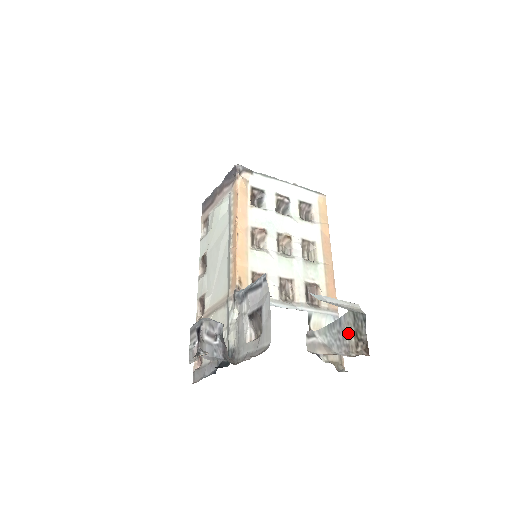
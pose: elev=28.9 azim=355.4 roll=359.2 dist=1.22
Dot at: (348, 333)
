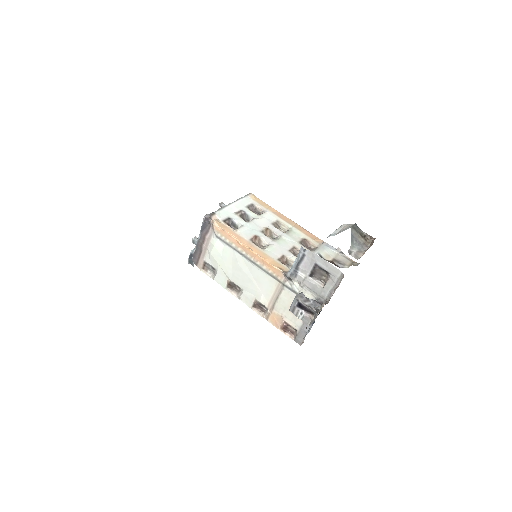
Dot at: (359, 238)
